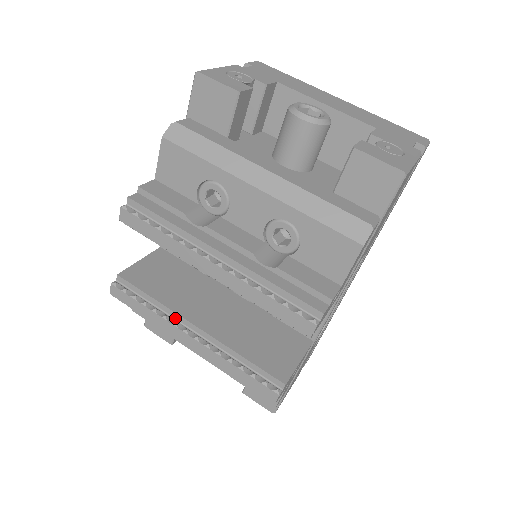
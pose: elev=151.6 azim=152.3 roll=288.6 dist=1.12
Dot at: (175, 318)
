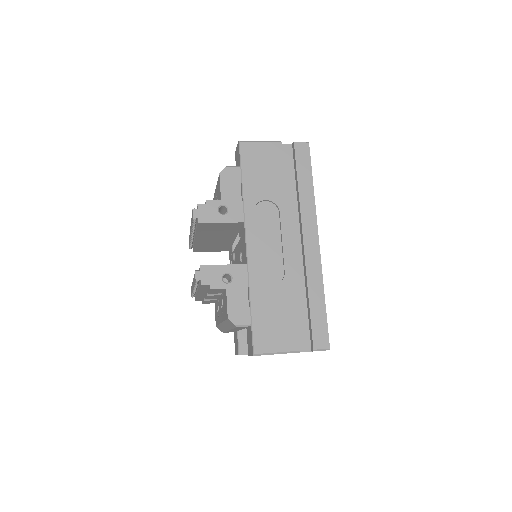
Dot at: occluded
